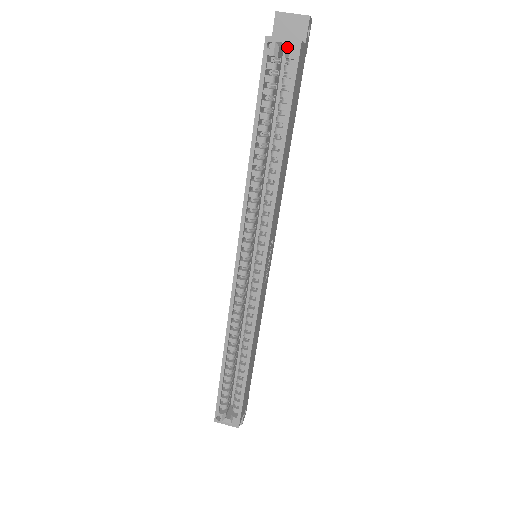
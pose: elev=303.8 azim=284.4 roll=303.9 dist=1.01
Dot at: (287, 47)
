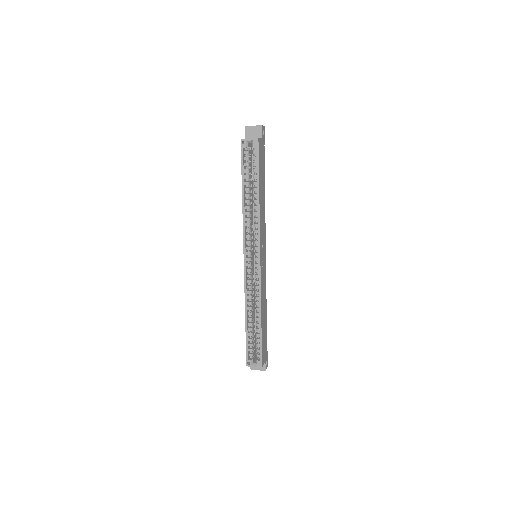
Dot at: (252, 142)
